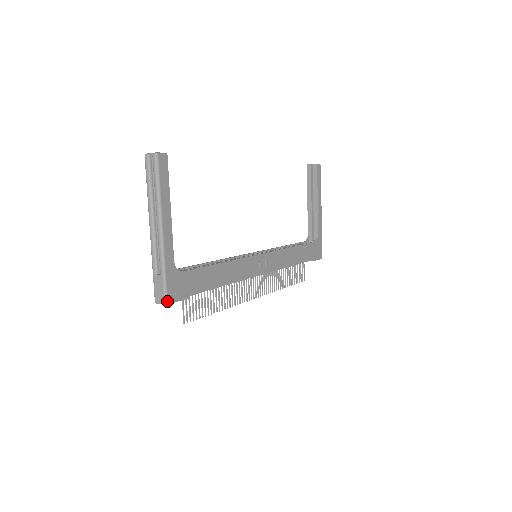
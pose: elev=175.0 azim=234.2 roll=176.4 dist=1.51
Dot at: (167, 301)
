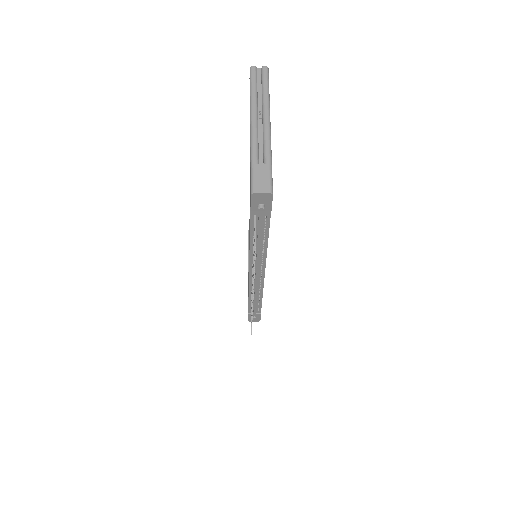
Dot at: (272, 191)
